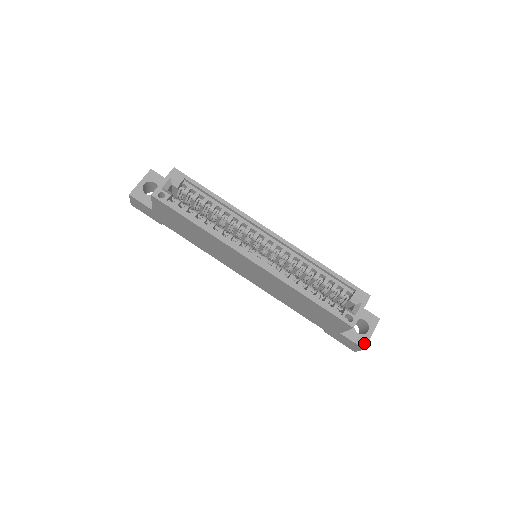
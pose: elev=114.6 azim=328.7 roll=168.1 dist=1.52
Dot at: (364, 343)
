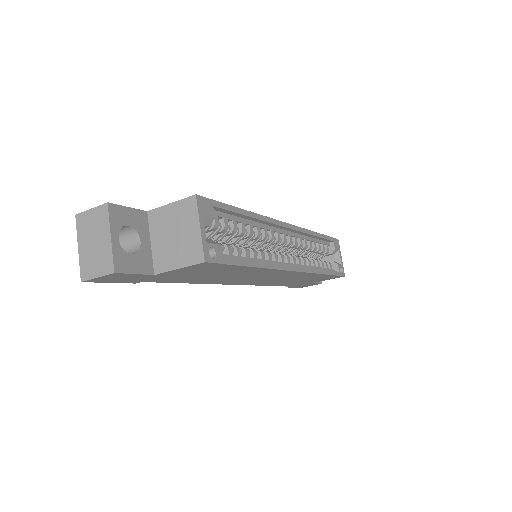
Dot at: occluded
